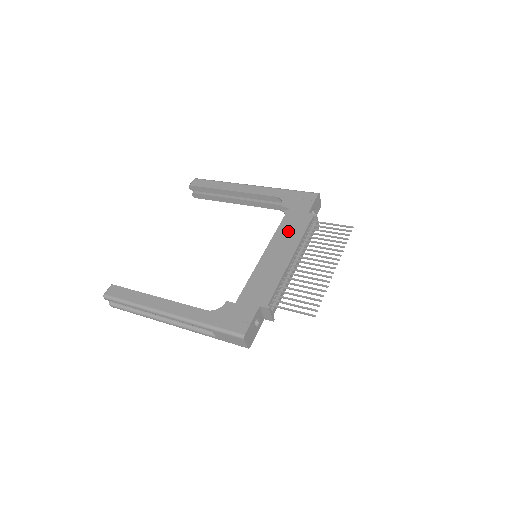
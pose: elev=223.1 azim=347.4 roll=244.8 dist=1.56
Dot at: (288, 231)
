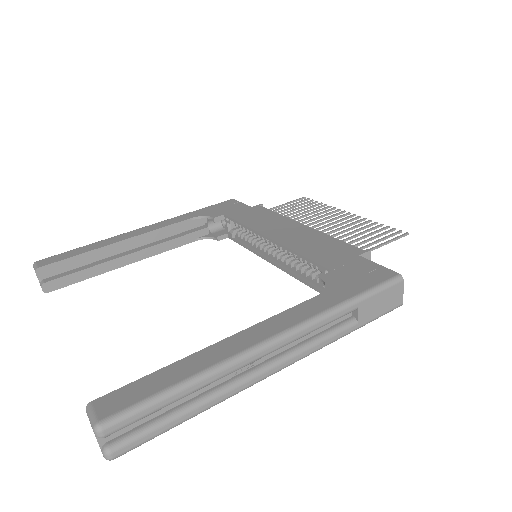
Dot at: (260, 220)
